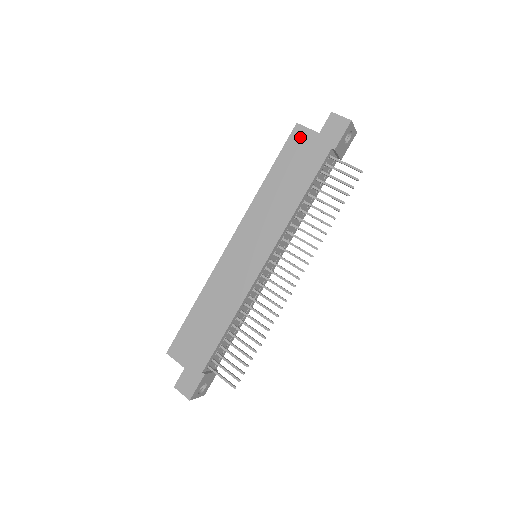
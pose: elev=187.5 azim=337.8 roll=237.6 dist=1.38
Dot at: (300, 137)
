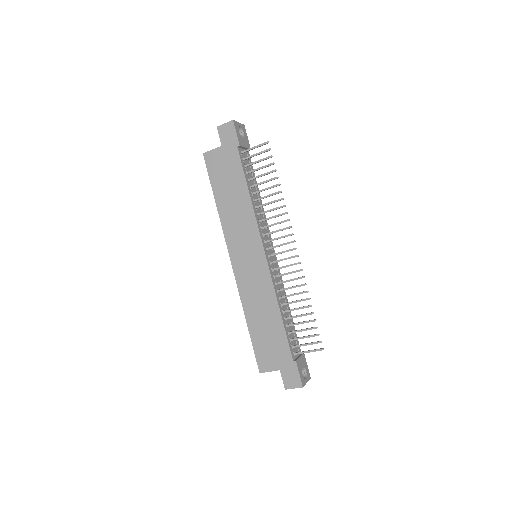
Dot at: (213, 159)
